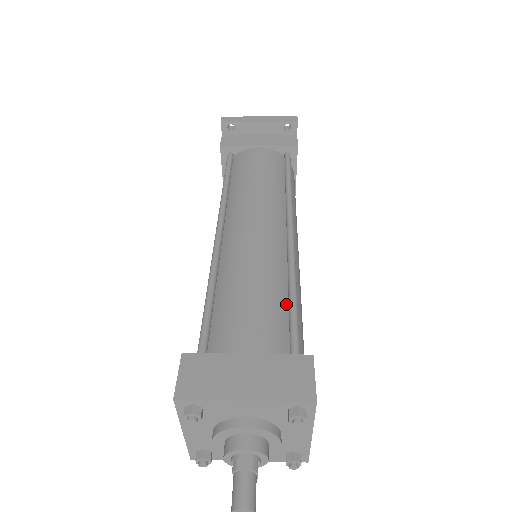
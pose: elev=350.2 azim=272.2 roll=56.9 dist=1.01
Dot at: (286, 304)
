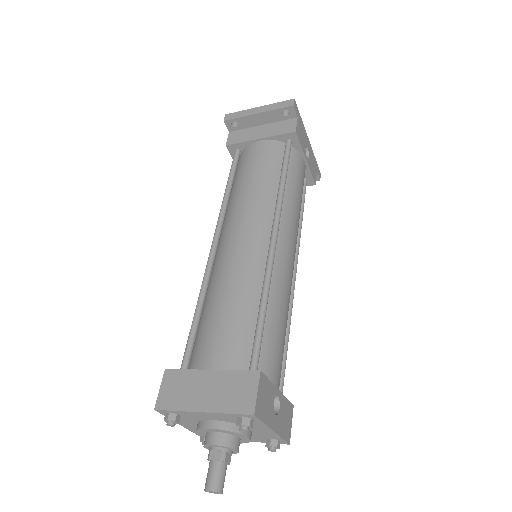
Dot at: (257, 315)
